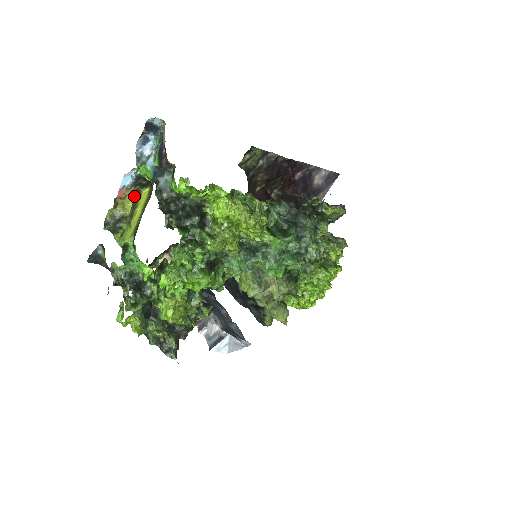
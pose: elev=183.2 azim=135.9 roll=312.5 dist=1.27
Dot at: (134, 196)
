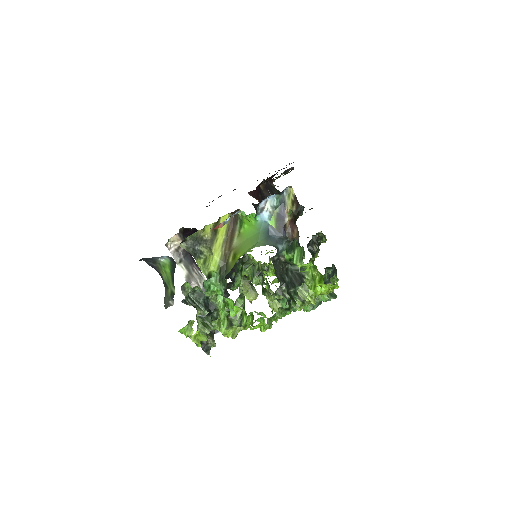
Dot at: (217, 221)
